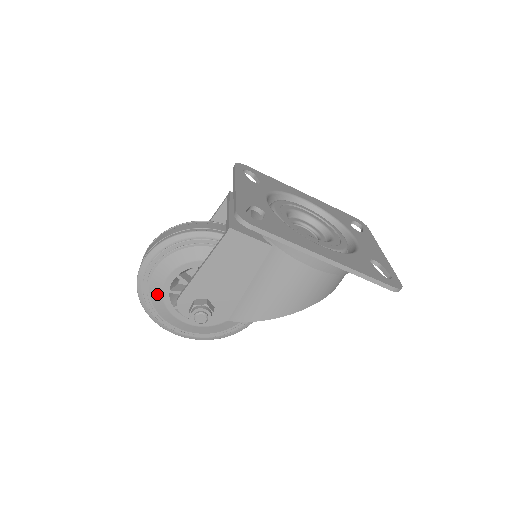
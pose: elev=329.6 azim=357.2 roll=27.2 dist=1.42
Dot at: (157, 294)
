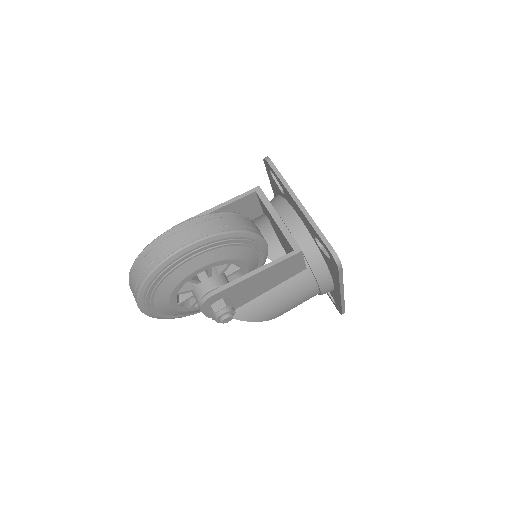
Dot at: (175, 280)
